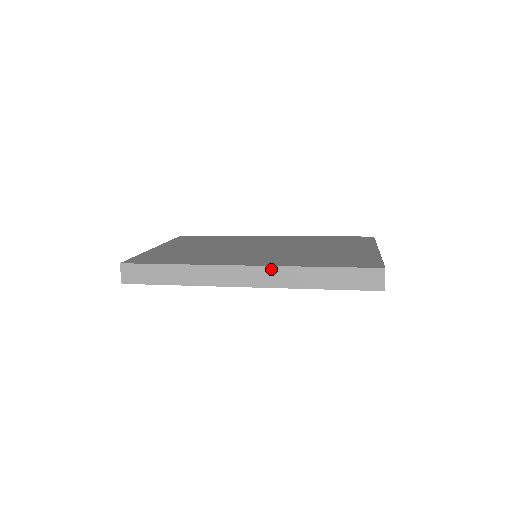
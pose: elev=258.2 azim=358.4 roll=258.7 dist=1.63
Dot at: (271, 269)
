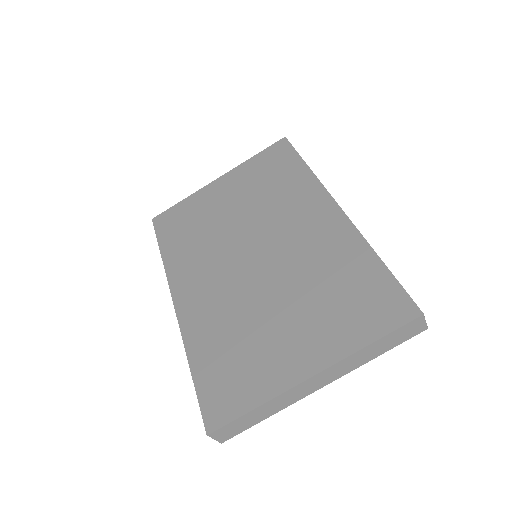
Dot at: (180, 326)
